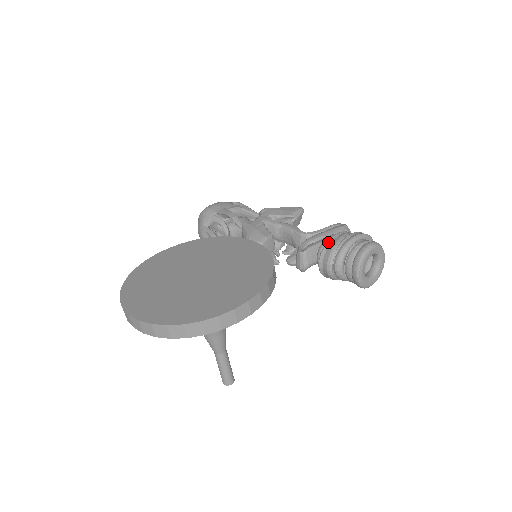
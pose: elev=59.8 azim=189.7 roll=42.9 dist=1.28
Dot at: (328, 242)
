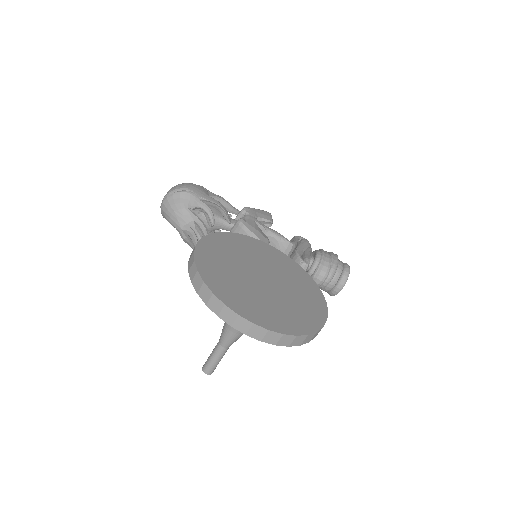
Dot at: (323, 258)
